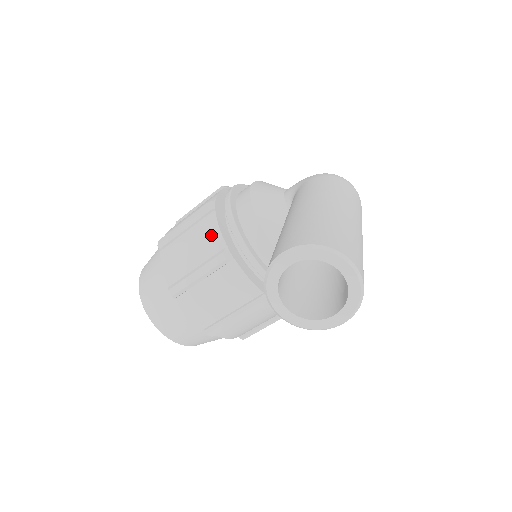
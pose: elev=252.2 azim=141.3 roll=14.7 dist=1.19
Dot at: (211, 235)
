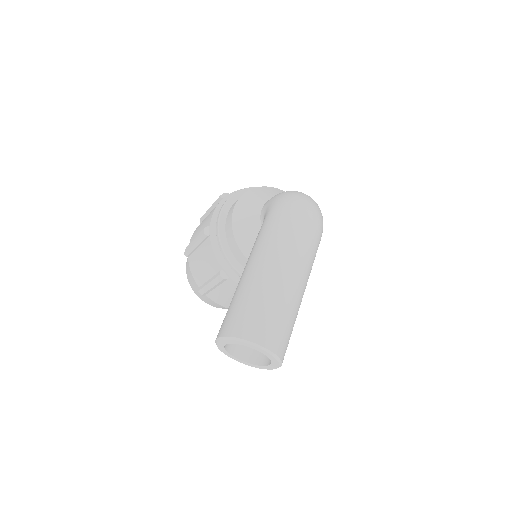
Dot at: (211, 258)
